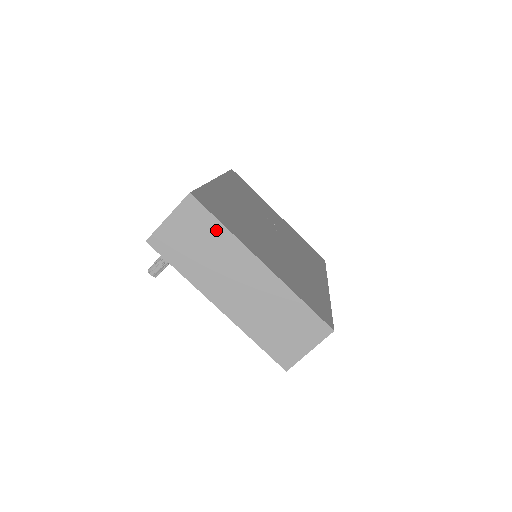
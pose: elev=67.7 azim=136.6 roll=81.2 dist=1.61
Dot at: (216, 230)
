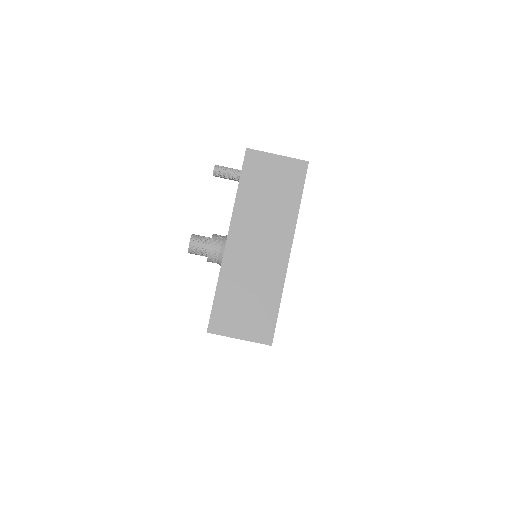
Dot at: (293, 198)
